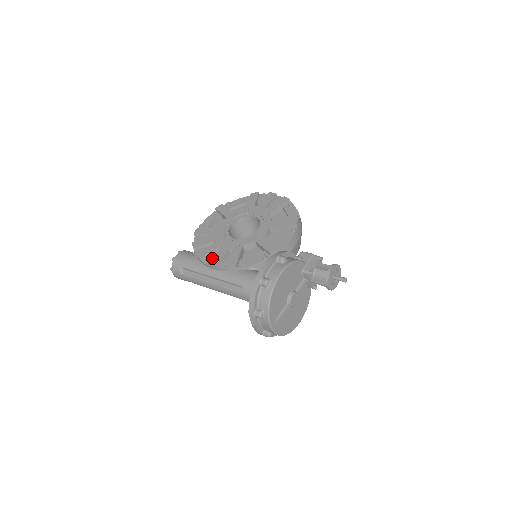
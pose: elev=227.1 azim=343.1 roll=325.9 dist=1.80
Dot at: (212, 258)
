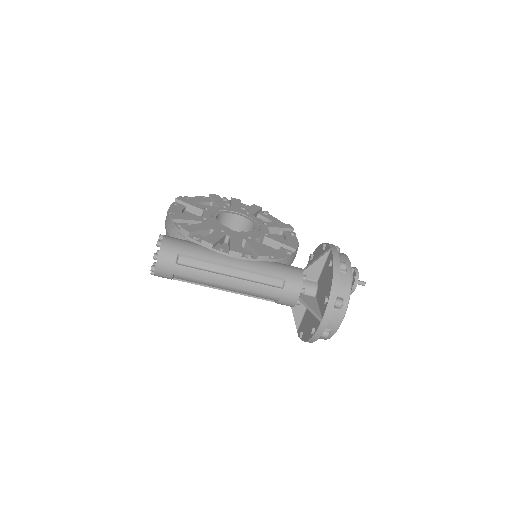
Dot at: (224, 246)
